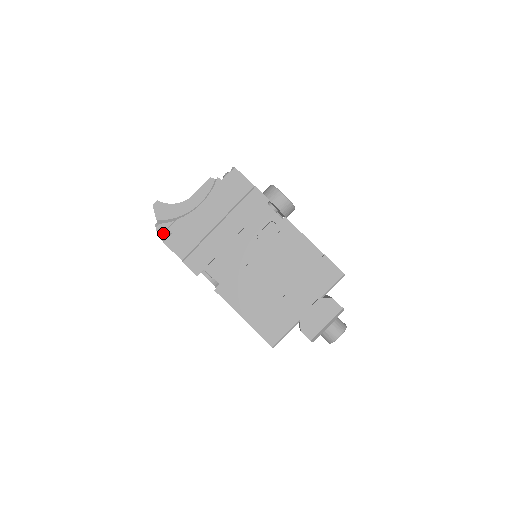
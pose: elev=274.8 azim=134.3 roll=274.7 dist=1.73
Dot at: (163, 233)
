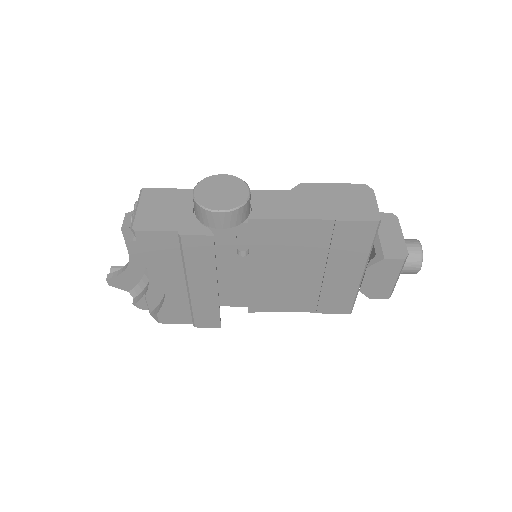
Dot at: (149, 311)
